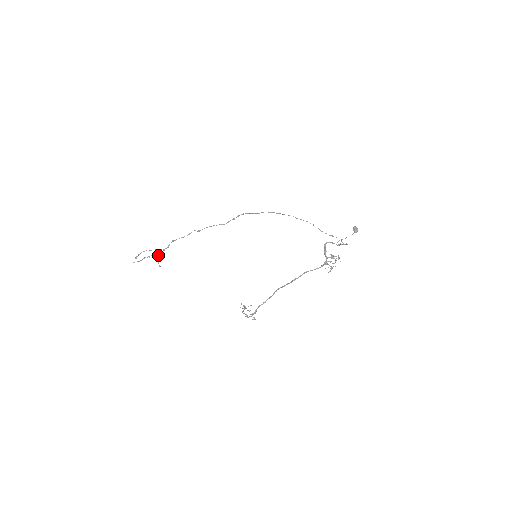
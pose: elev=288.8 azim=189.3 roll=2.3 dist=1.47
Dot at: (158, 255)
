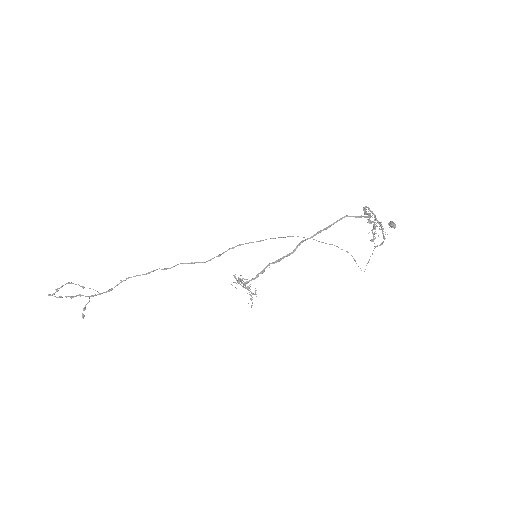
Dot at: (89, 298)
